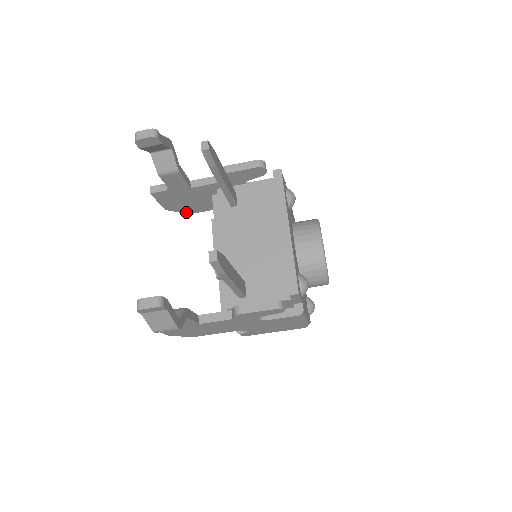
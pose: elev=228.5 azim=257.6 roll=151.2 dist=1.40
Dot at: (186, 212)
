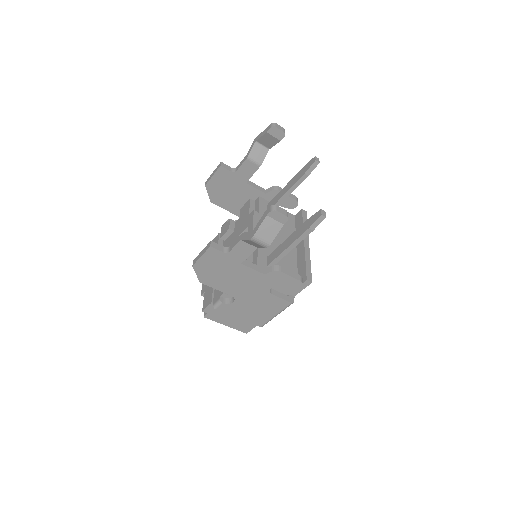
Dot at: (212, 199)
